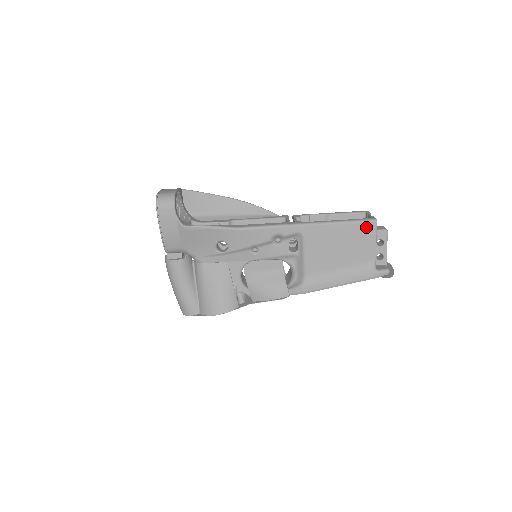
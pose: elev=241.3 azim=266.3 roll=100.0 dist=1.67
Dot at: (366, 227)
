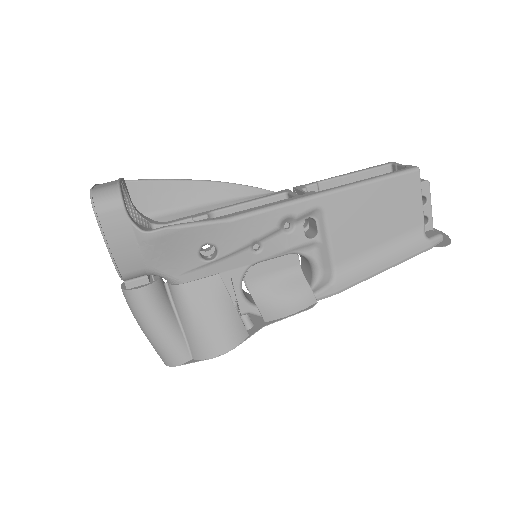
Dot at: (407, 181)
